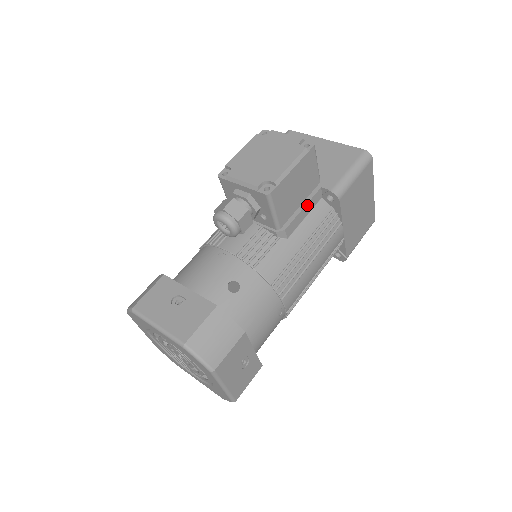
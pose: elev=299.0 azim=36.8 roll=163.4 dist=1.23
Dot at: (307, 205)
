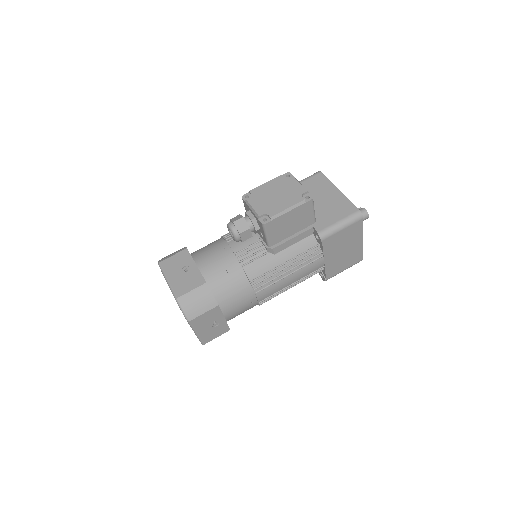
Dot at: (297, 236)
